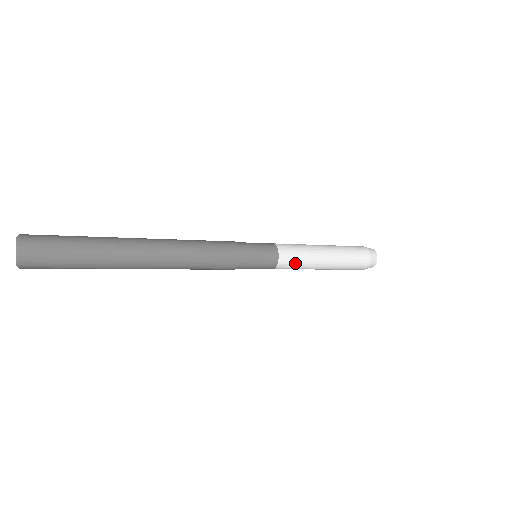
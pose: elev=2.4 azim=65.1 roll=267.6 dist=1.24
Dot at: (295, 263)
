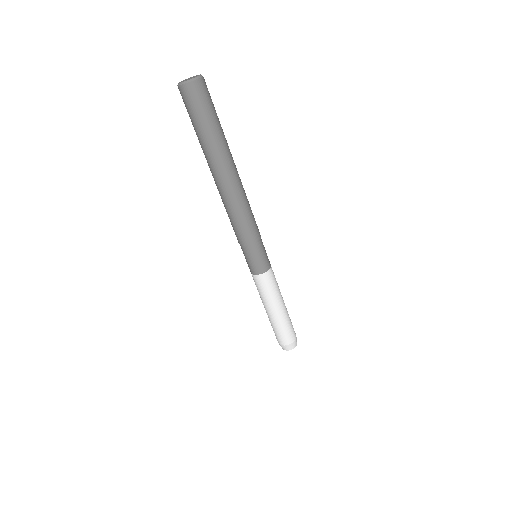
Dot at: (273, 284)
